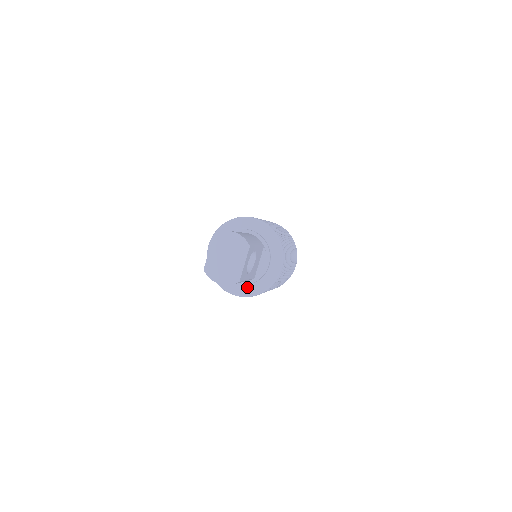
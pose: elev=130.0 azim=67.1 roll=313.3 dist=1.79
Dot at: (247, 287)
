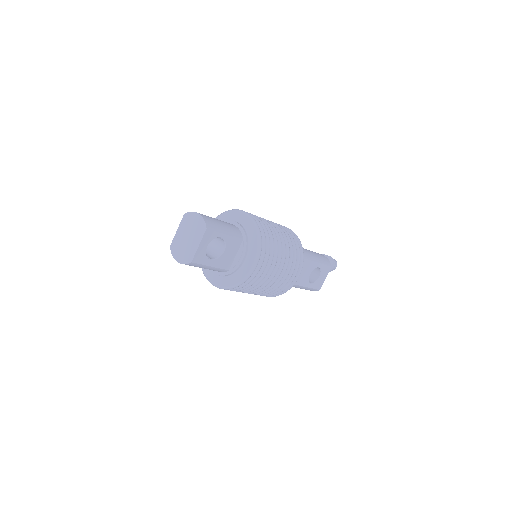
Dot at: (223, 279)
